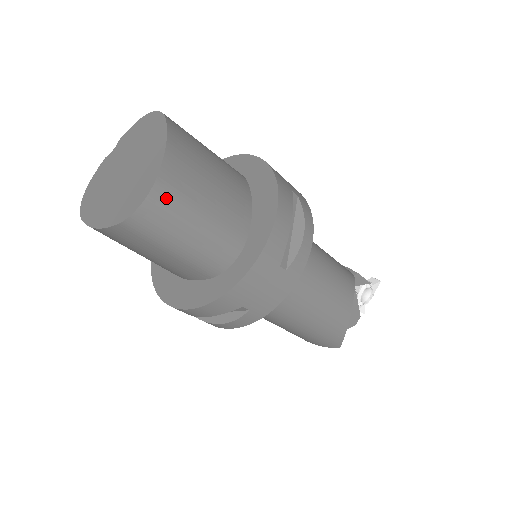
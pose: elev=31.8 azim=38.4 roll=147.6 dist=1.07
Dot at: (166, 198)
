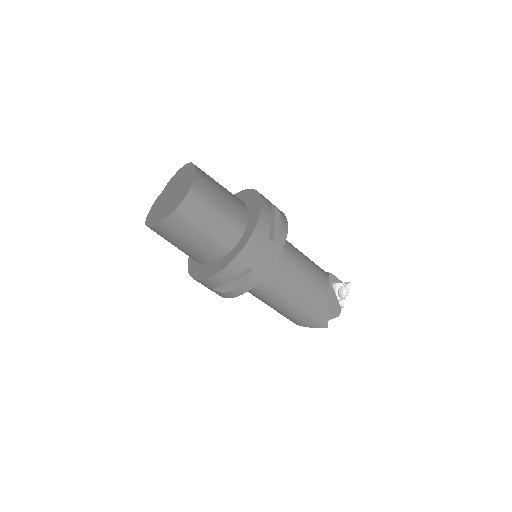
Dot at: (198, 196)
